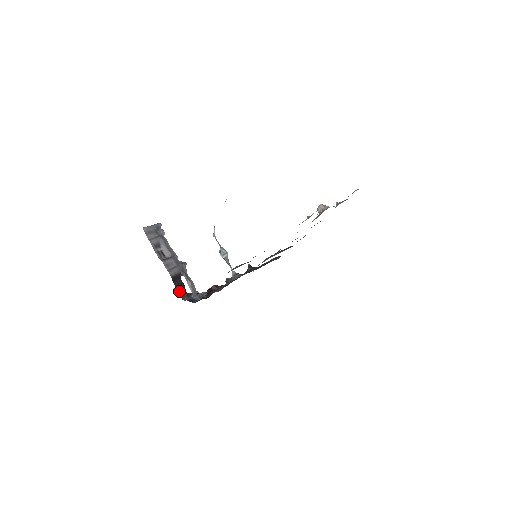
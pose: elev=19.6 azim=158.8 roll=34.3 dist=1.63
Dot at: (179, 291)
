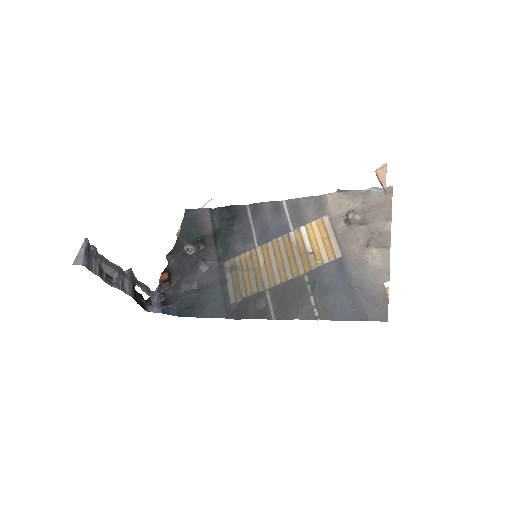
Dot at: (142, 306)
